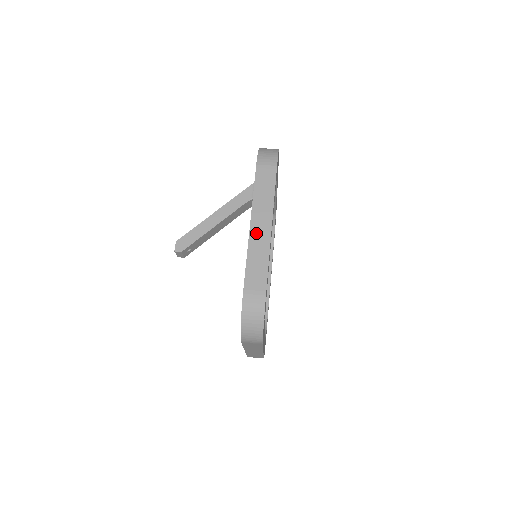
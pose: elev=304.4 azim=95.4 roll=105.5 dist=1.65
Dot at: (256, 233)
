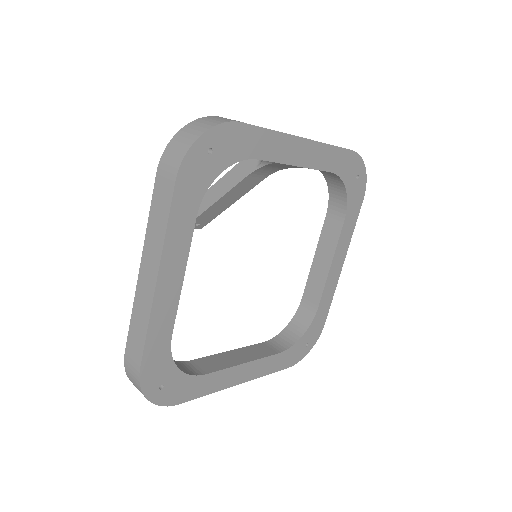
Dot at: (143, 282)
